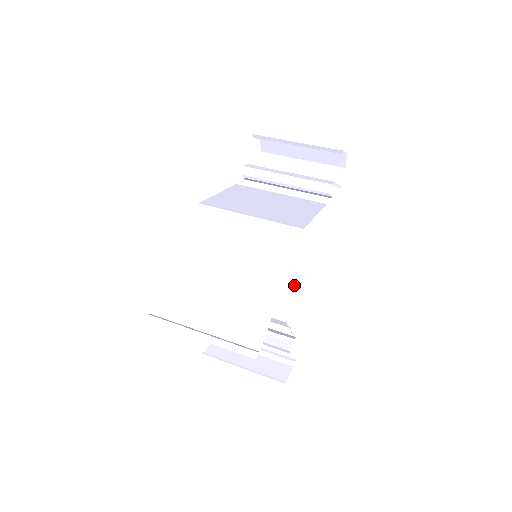
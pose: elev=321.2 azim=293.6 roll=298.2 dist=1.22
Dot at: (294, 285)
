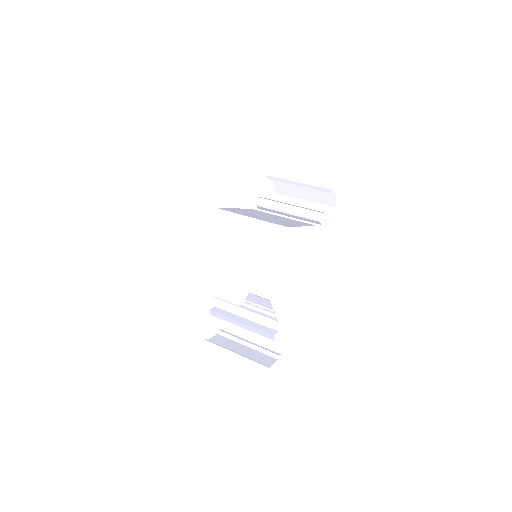
Dot at: (286, 294)
